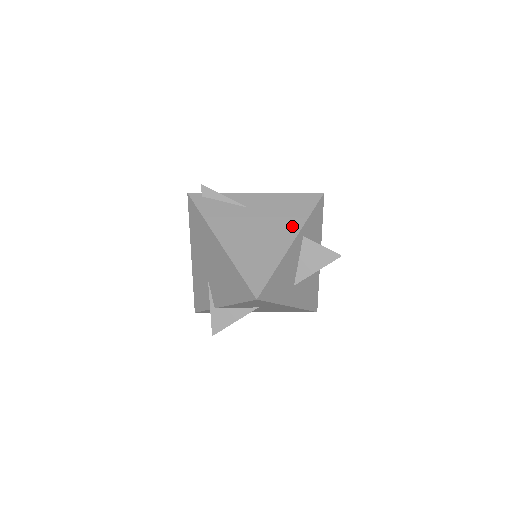
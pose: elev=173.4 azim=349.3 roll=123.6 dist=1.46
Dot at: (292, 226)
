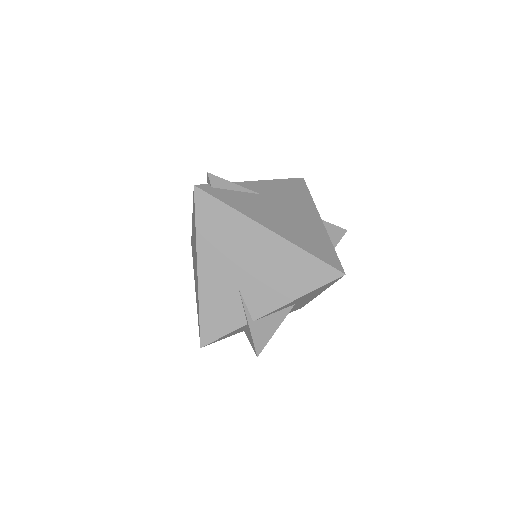
Dot at: (309, 207)
